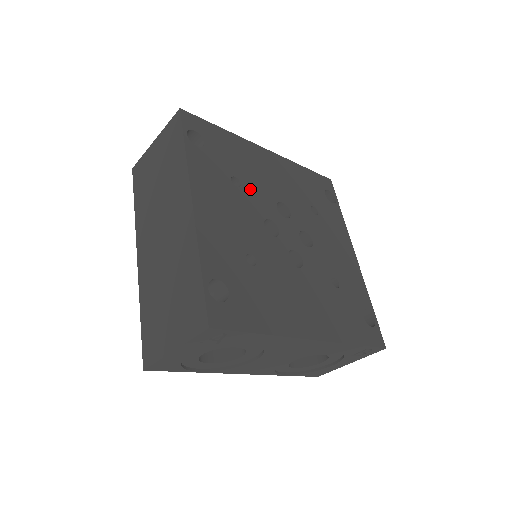
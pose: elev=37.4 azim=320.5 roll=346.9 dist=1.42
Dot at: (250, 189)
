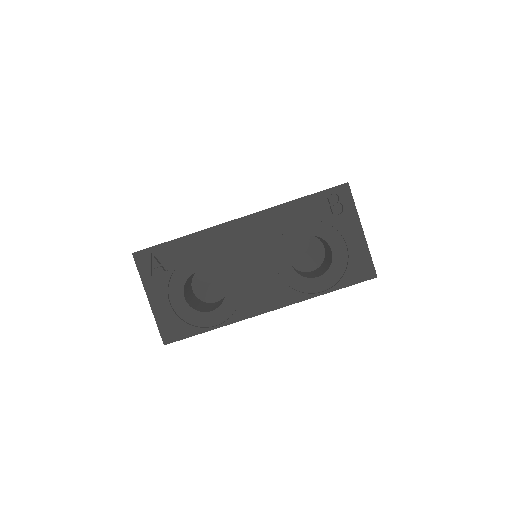
Dot at: occluded
